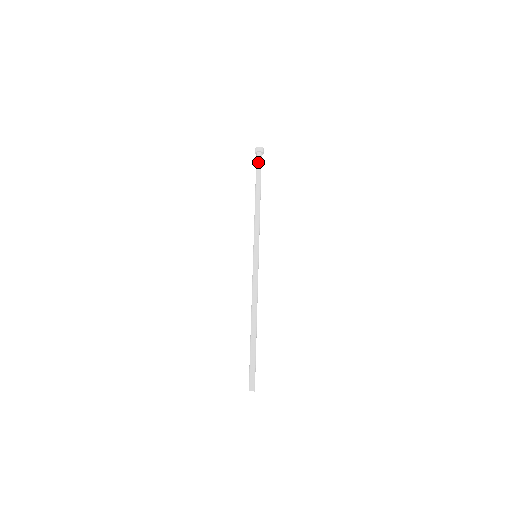
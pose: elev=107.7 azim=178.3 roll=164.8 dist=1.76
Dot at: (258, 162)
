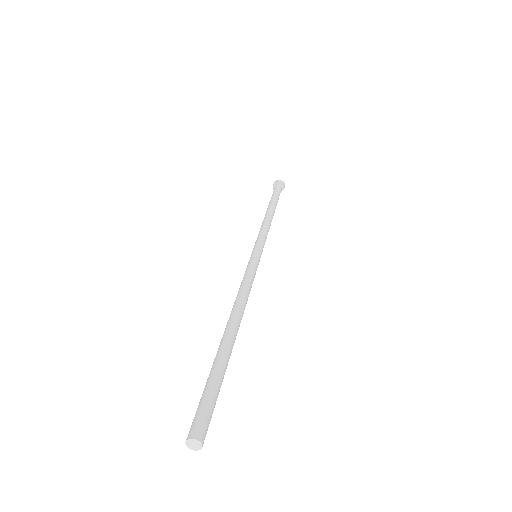
Dot at: (278, 189)
